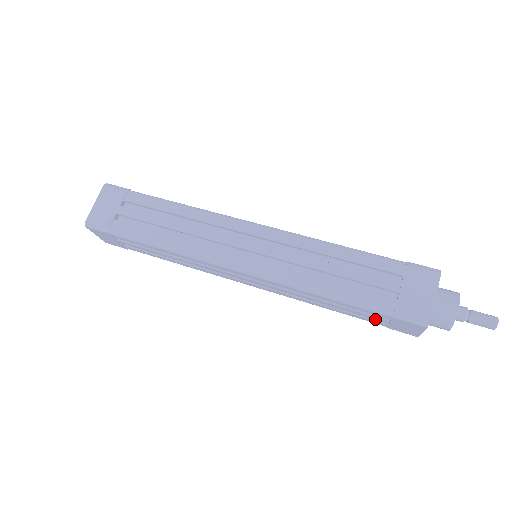
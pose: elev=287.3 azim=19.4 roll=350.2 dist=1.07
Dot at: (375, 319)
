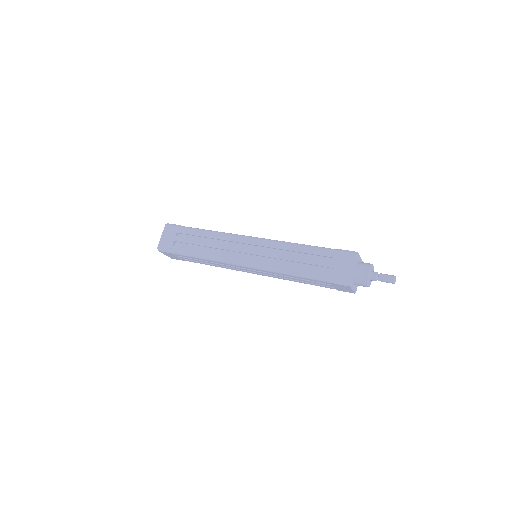
Dot at: (326, 285)
